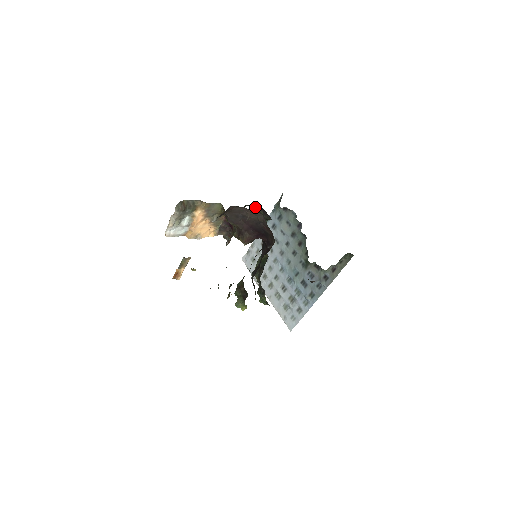
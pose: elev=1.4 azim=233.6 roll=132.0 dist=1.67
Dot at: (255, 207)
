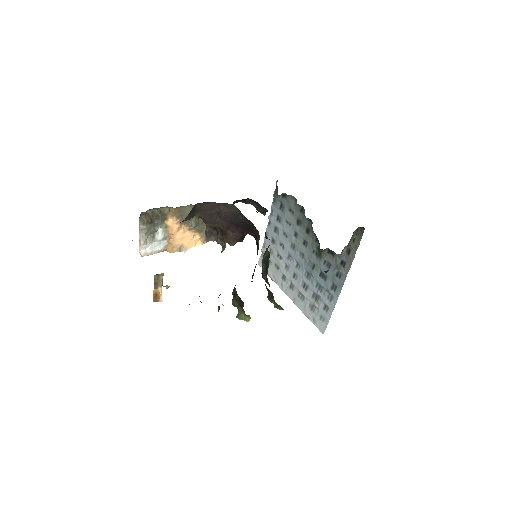
Dot at: (246, 201)
